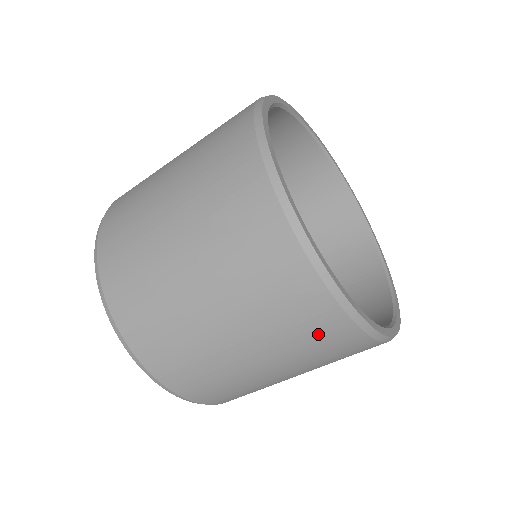
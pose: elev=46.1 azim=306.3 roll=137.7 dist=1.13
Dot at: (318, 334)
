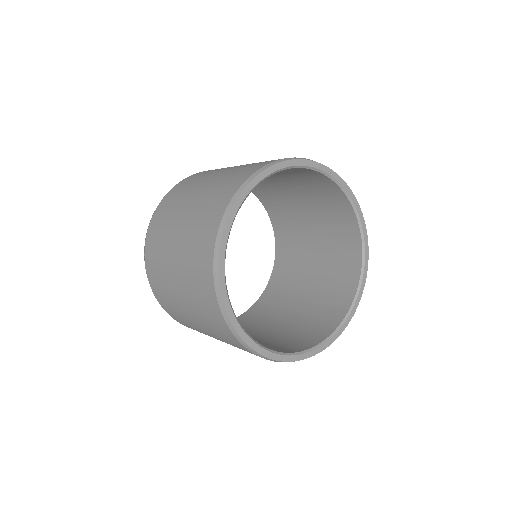
Dot at: occluded
